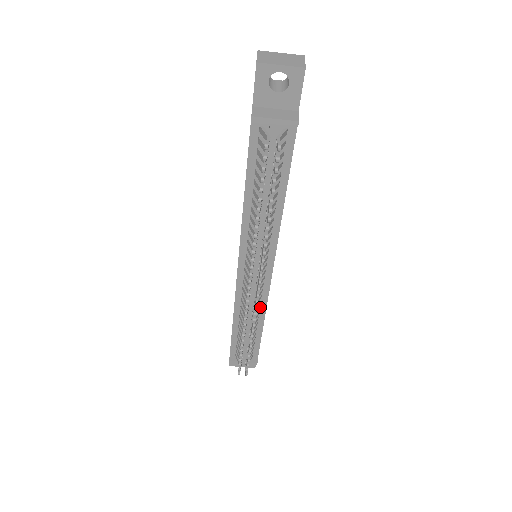
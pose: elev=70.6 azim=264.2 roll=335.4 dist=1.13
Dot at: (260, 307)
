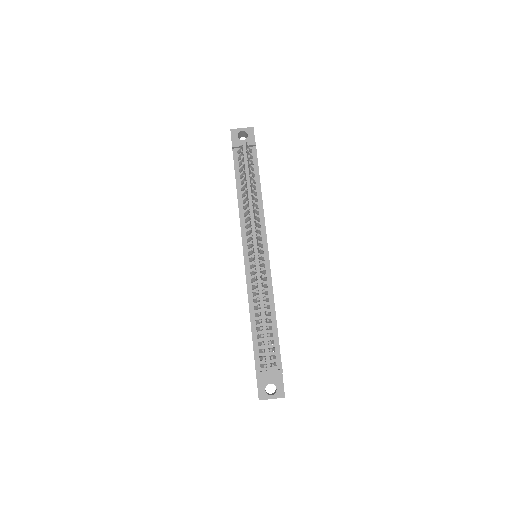
Dot at: (268, 293)
